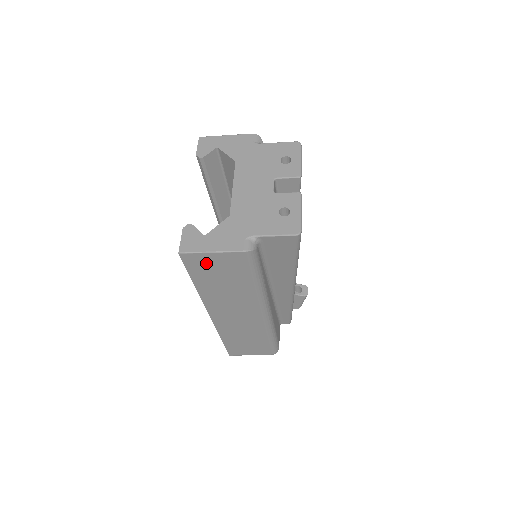
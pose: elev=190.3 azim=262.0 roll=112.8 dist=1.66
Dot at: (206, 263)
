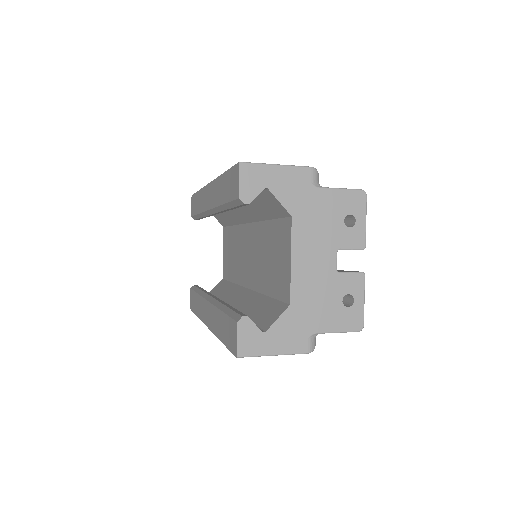
Dot at: occluded
